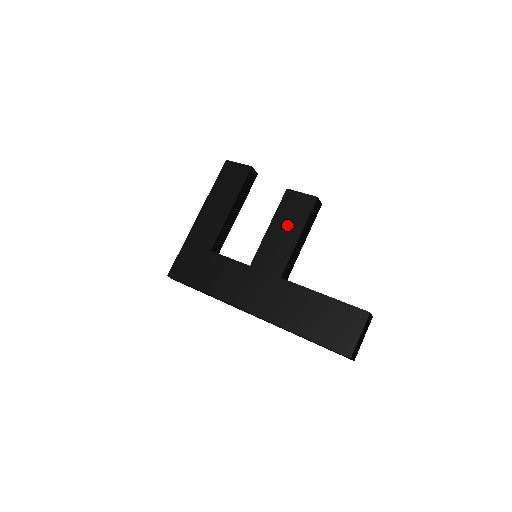
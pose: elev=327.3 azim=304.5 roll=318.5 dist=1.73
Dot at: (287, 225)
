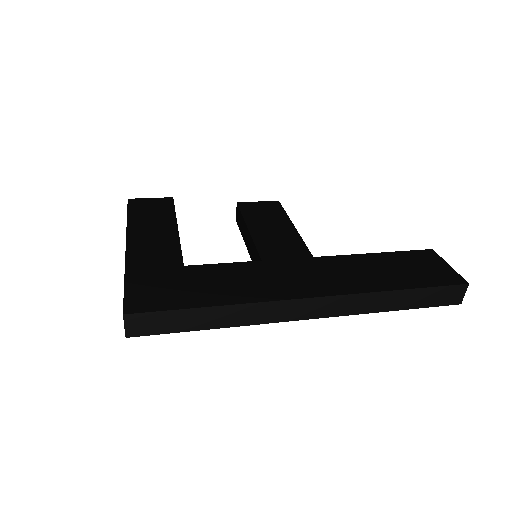
Dot at: (269, 222)
